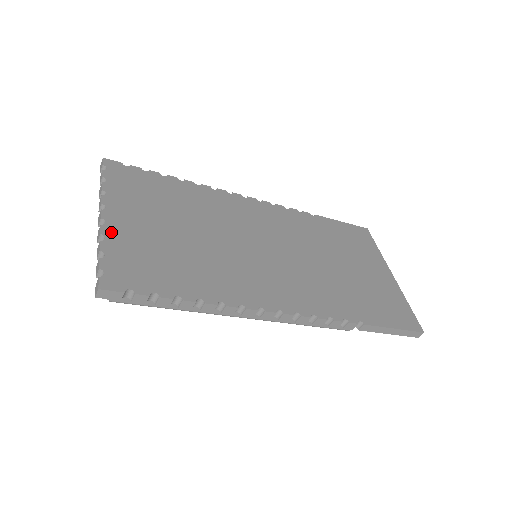
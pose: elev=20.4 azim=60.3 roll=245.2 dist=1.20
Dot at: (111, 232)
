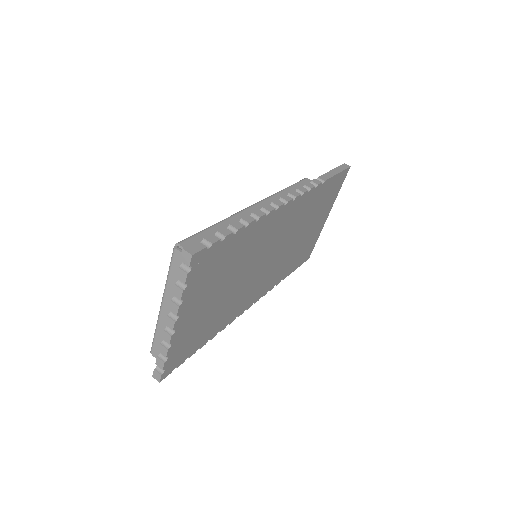
Dot at: (176, 337)
